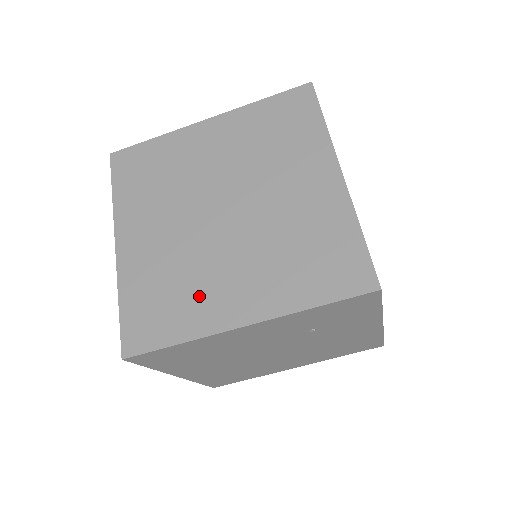
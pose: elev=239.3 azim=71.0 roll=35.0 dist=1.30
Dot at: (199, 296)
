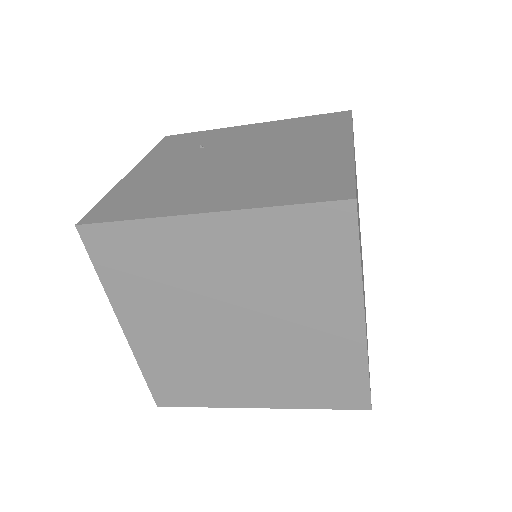
Dot at: (217, 384)
